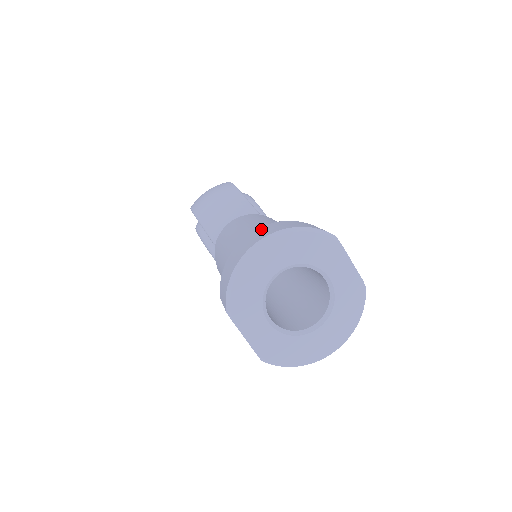
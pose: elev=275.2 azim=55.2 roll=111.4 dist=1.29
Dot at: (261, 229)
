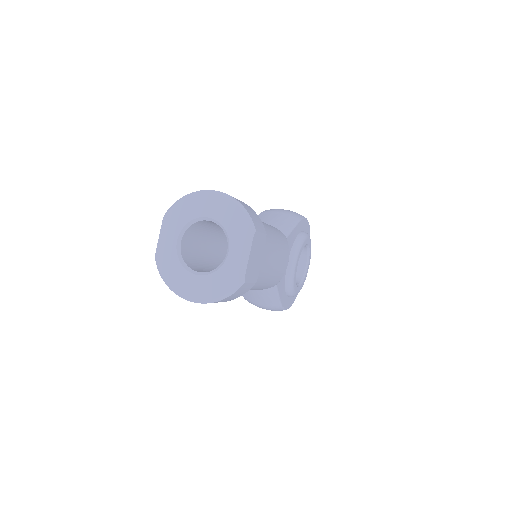
Dot at: occluded
